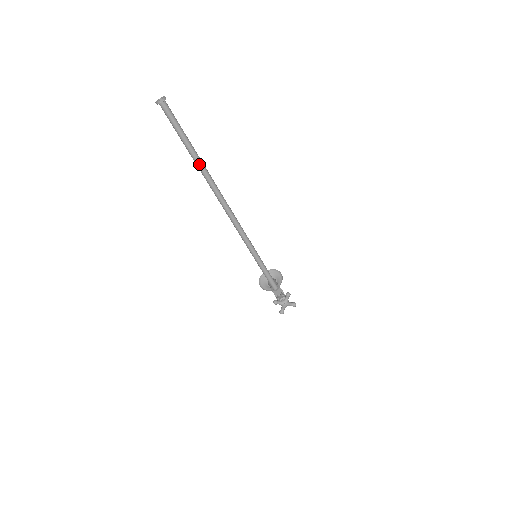
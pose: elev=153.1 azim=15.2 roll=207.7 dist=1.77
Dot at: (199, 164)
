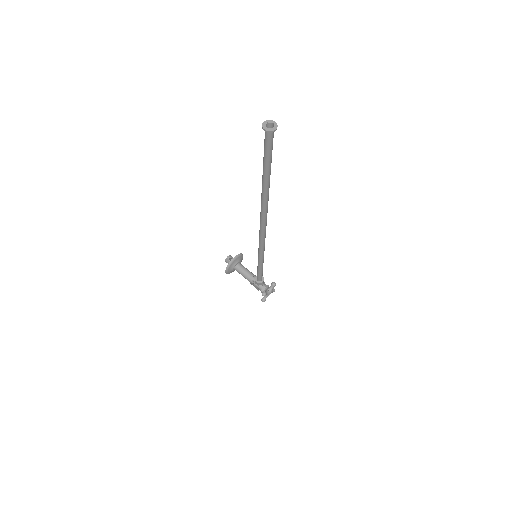
Dot at: (268, 189)
